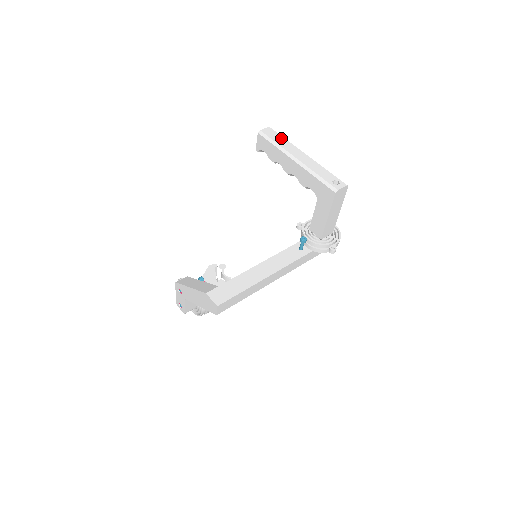
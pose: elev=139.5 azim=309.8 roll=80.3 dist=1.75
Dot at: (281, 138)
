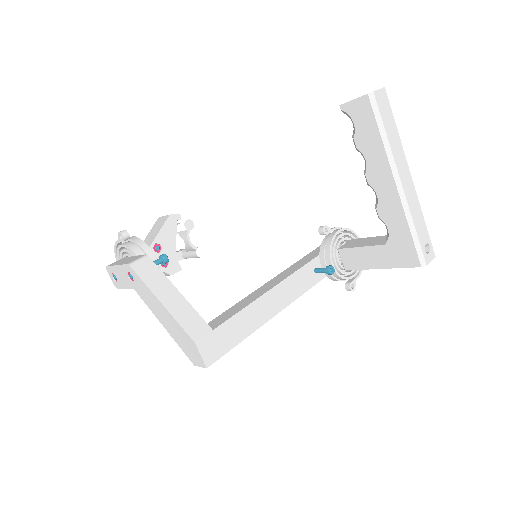
Dot at: (393, 125)
